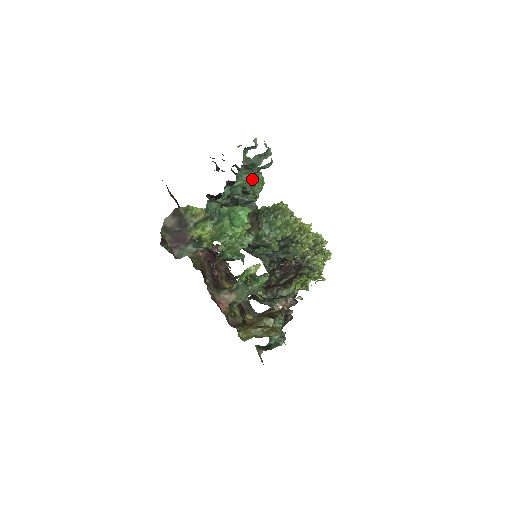
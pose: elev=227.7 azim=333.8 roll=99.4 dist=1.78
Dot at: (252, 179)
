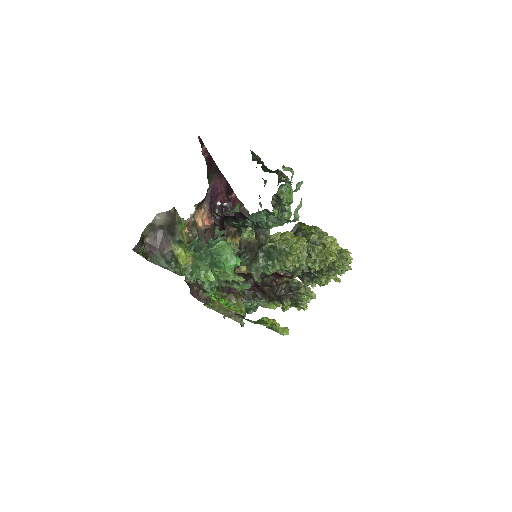
Dot at: (249, 249)
